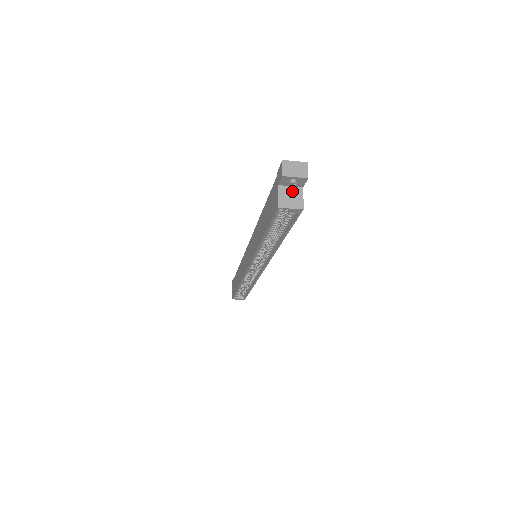
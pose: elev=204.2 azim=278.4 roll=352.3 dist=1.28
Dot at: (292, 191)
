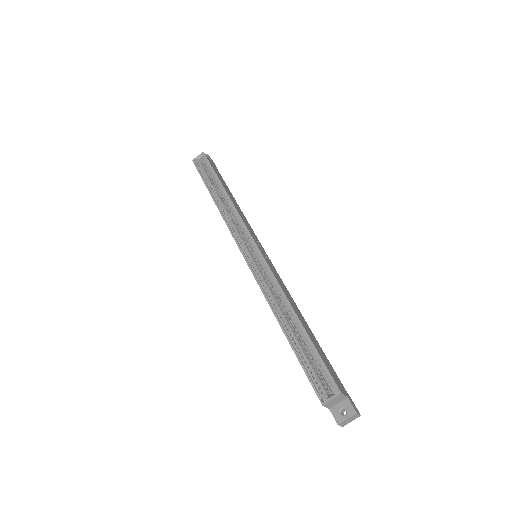
Dot at: occluded
